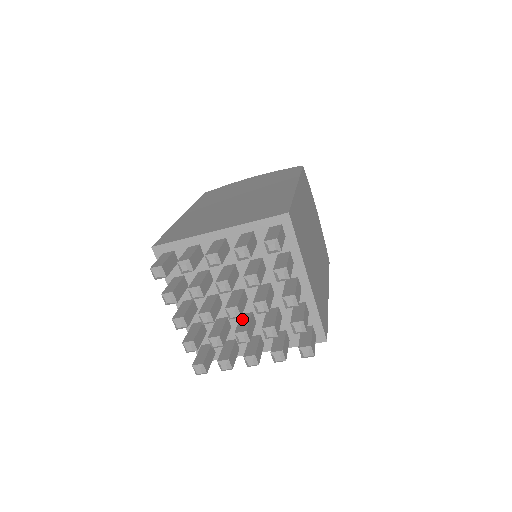
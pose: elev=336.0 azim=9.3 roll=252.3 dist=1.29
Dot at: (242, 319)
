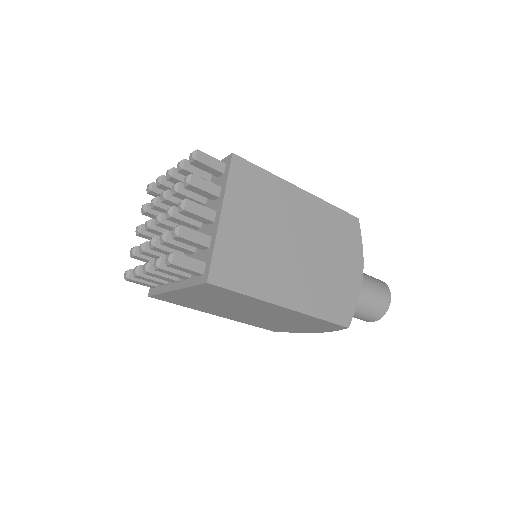
Dot at: occluded
